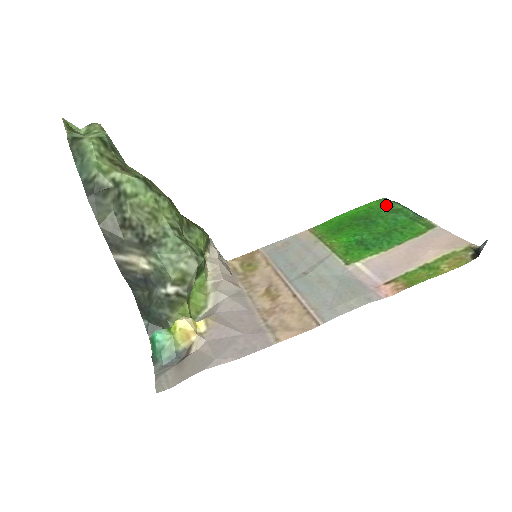
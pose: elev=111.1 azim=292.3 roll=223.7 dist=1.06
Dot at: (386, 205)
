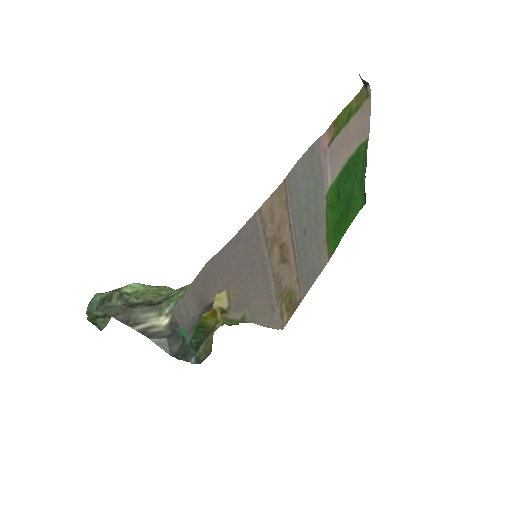
Dot at: (361, 197)
